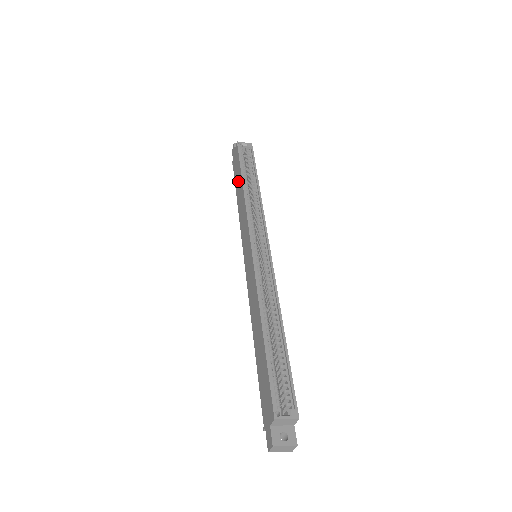
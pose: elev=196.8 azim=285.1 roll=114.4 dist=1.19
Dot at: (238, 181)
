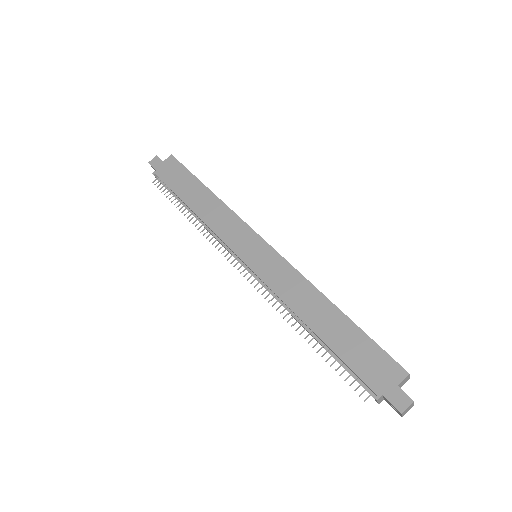
Dot at: (190, 188)
